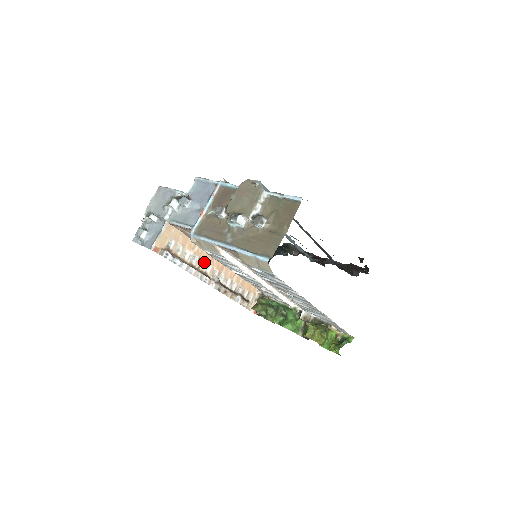
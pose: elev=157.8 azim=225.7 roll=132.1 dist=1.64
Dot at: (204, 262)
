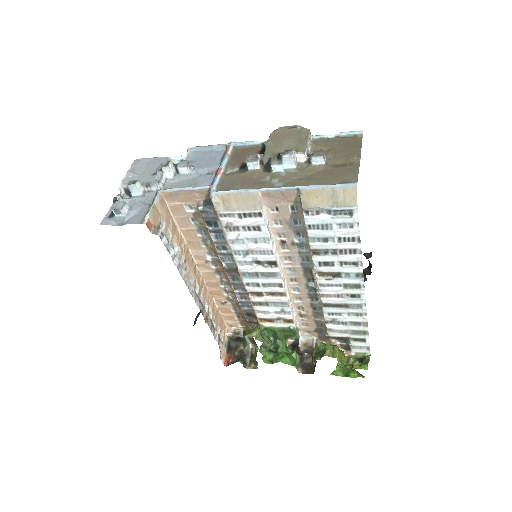
Dot at: (188, 269)
